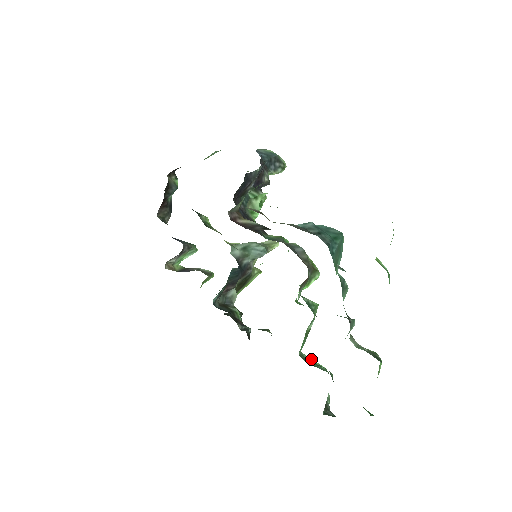
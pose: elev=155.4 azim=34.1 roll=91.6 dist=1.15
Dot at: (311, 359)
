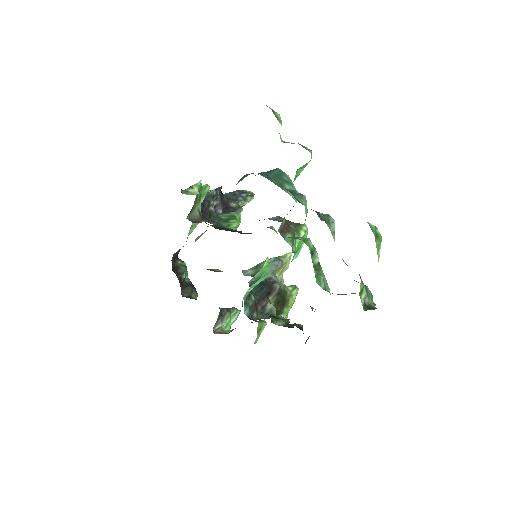
Dot at: occluded
